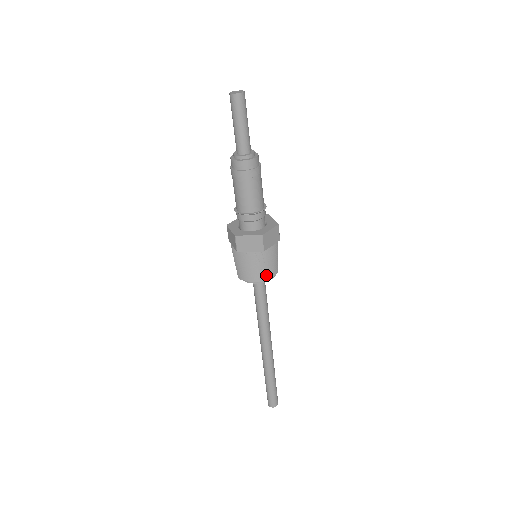
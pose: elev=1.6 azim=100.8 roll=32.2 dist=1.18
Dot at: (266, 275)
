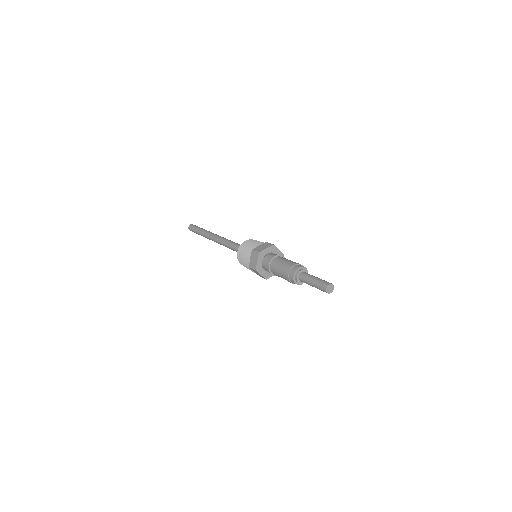
Dot at: occluded
